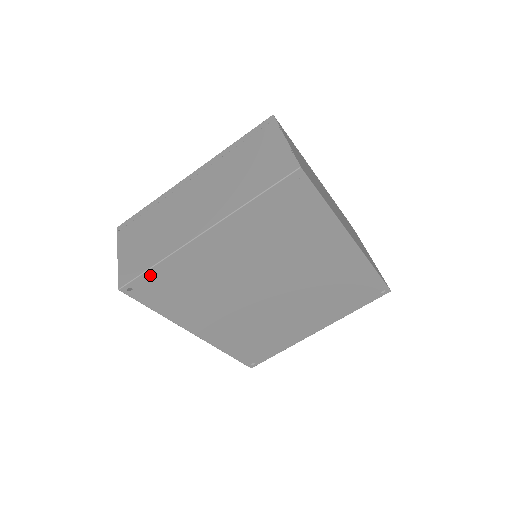
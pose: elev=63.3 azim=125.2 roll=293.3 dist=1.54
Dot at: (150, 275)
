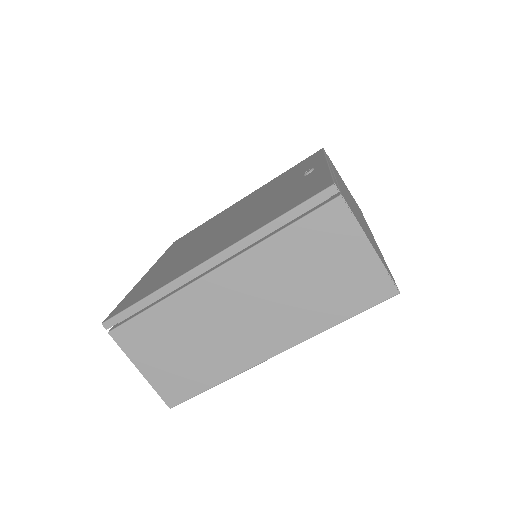
Dot at: occluded
